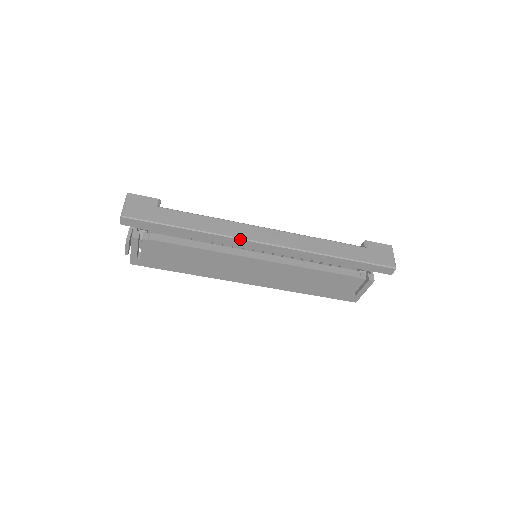
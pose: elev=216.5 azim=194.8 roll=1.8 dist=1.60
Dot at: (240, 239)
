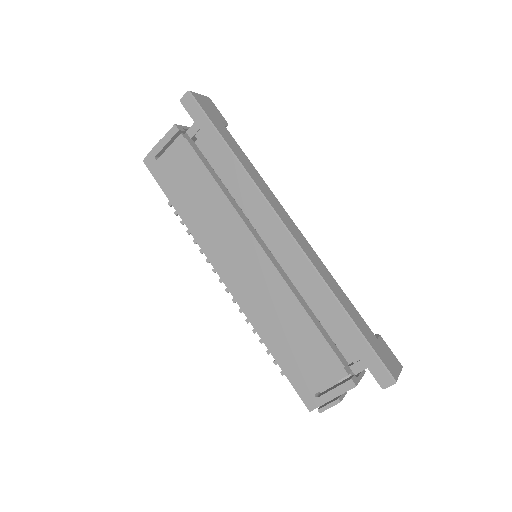
Dot at: (266, 199)
